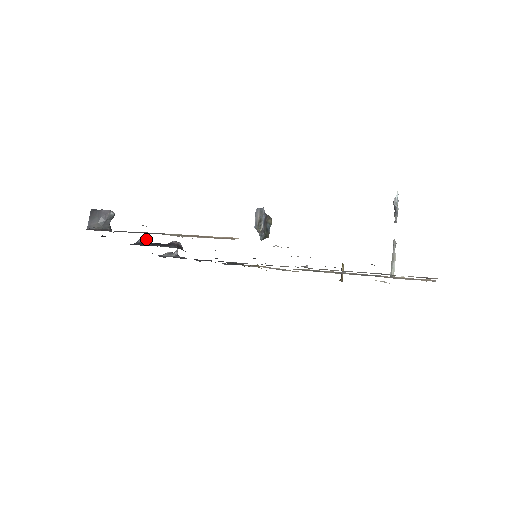
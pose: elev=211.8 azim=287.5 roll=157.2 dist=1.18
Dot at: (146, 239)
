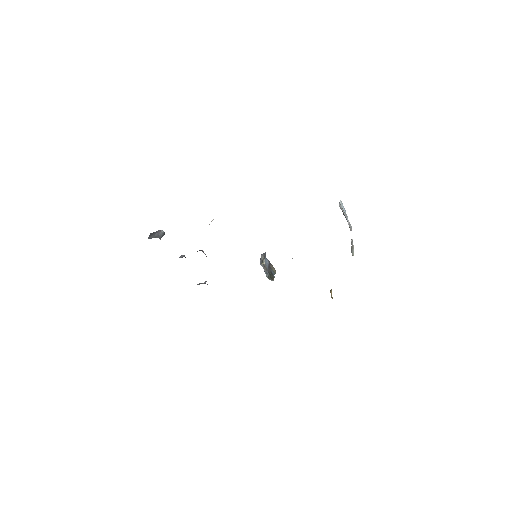
Dot at: (183, 255)
